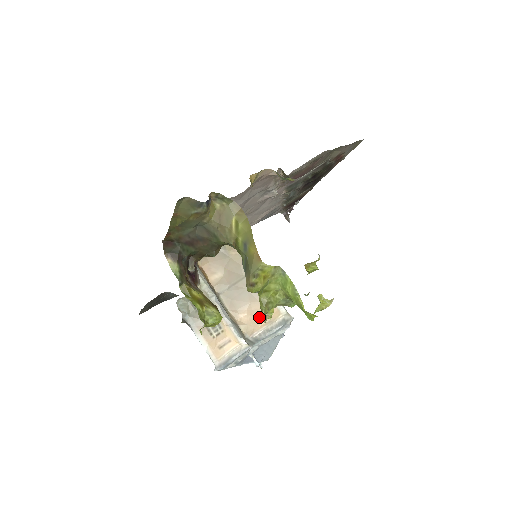
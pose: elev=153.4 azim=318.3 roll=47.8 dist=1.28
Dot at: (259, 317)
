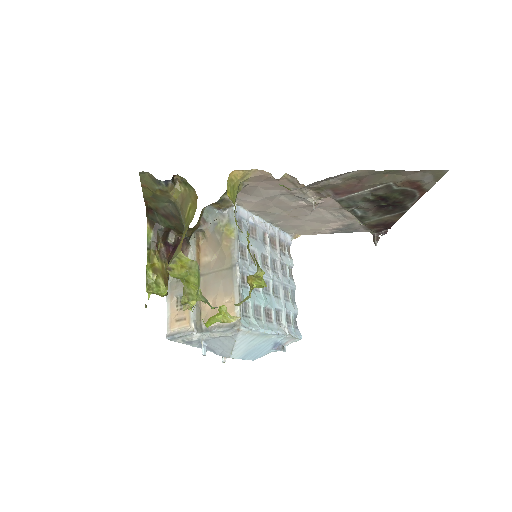
Dot at: (217, 311)
